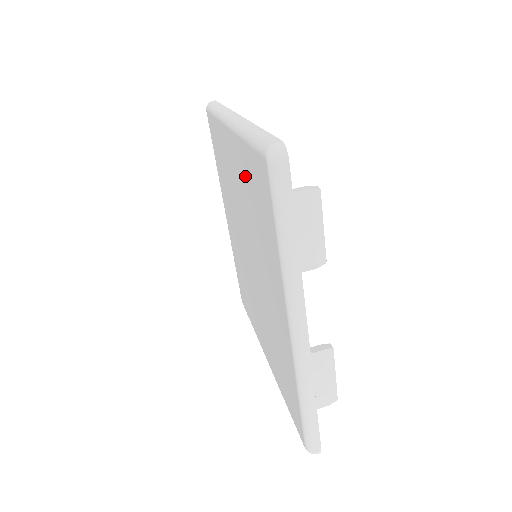
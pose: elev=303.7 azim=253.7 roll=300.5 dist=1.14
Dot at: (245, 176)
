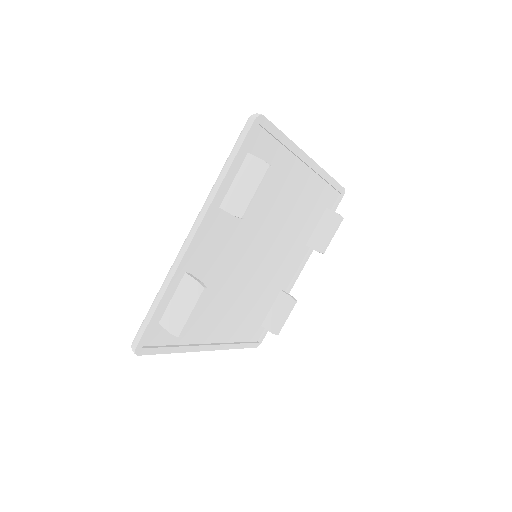
Dot at: occluded
